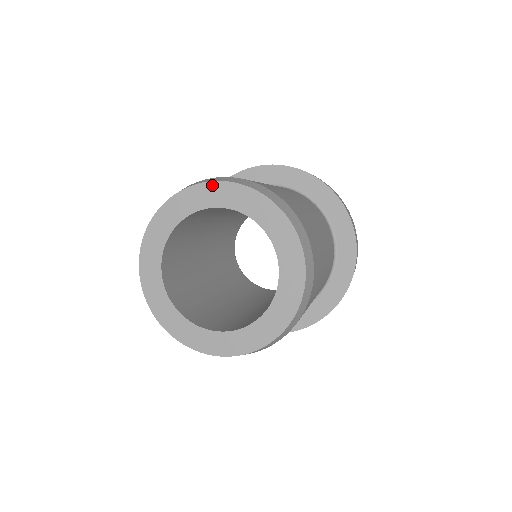
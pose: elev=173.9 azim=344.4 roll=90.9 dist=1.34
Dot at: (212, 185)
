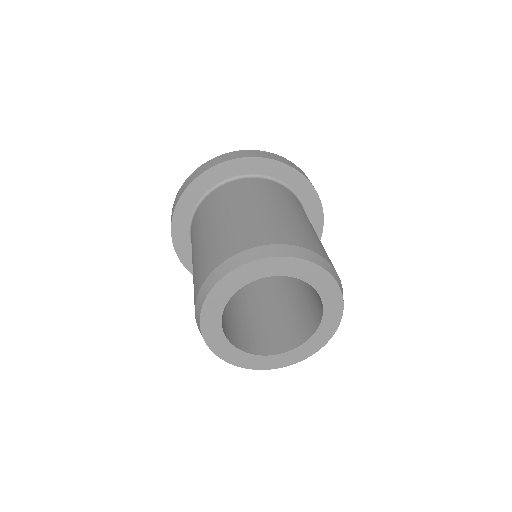
Dot at: (306, 263)
